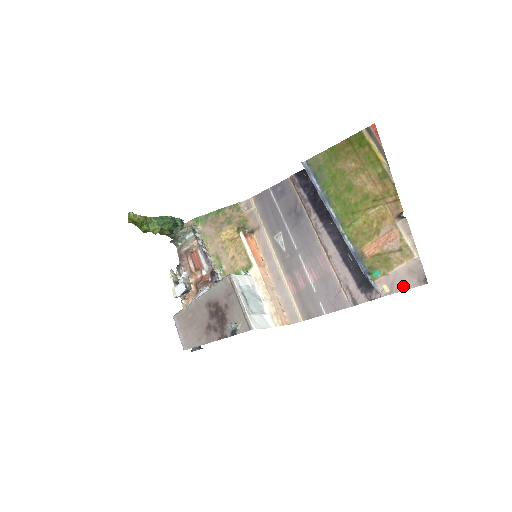
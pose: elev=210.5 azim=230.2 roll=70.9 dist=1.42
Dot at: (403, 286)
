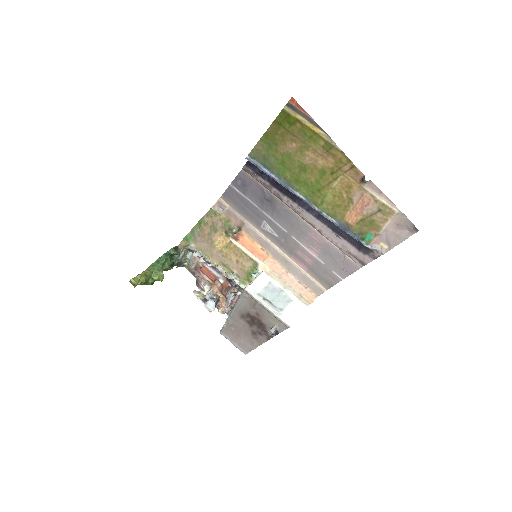
Dot at: (398, 240)
